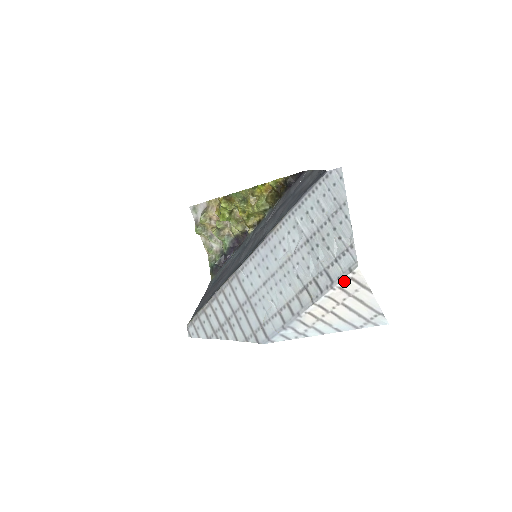
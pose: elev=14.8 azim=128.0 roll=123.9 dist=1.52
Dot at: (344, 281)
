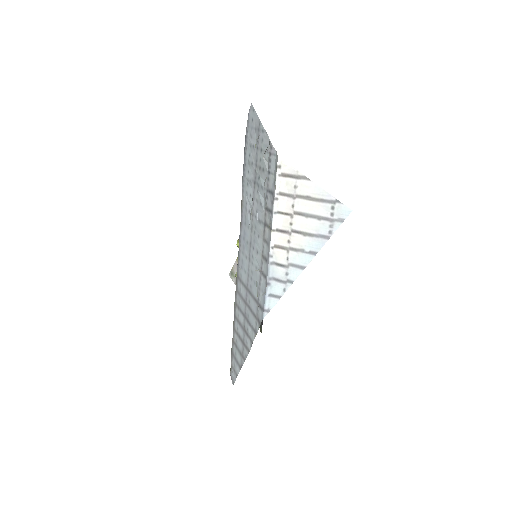
Dot at: (278, 183)
